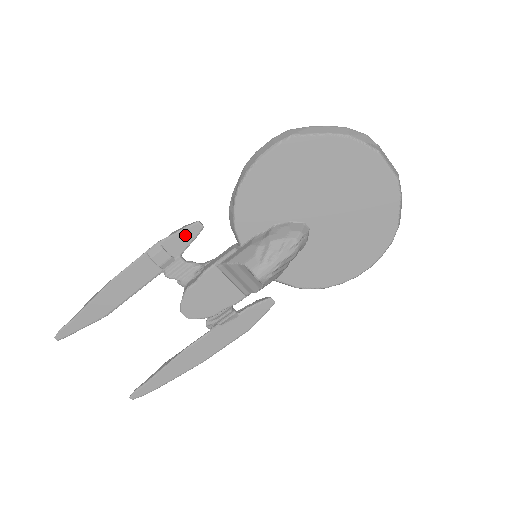
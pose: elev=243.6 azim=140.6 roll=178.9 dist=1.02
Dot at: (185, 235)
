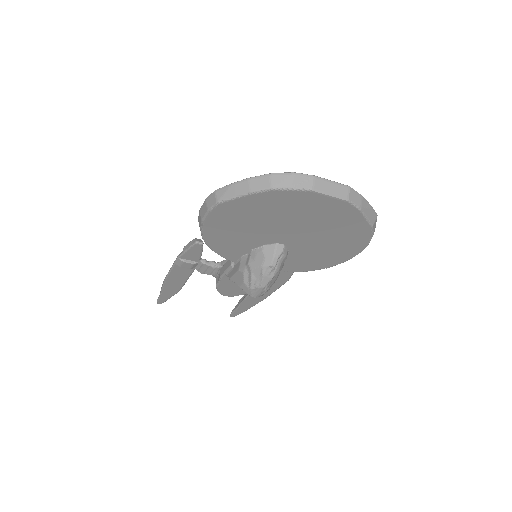
Dot at: (193, 251)
